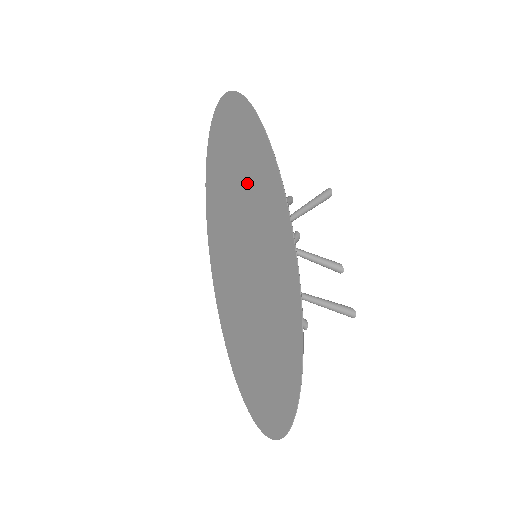
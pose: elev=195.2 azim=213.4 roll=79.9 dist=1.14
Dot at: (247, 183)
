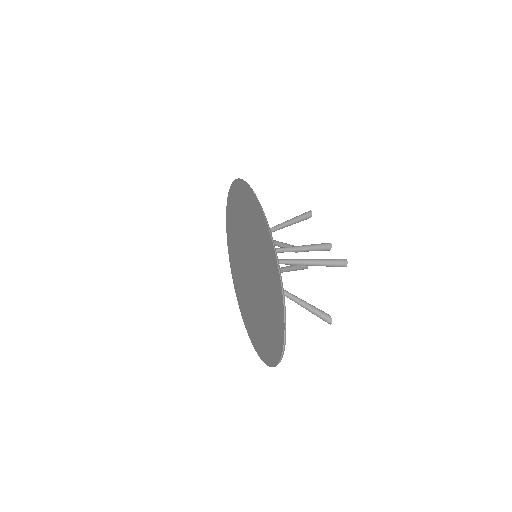
Dot at: (240, 217)
